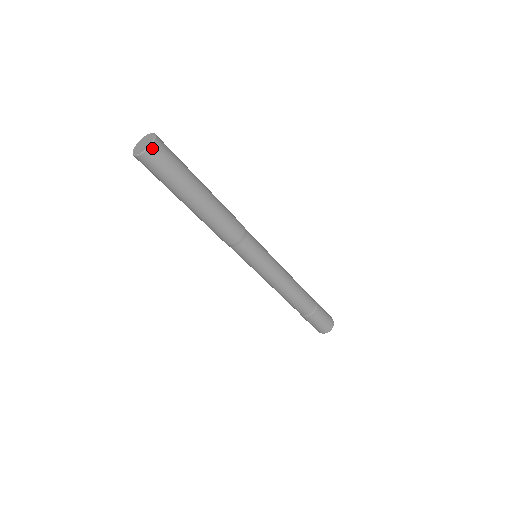
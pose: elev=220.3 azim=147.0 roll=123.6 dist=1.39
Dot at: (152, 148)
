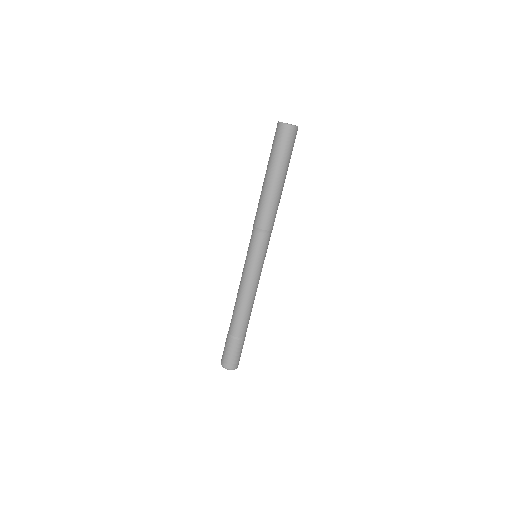
Dot at: occluded
